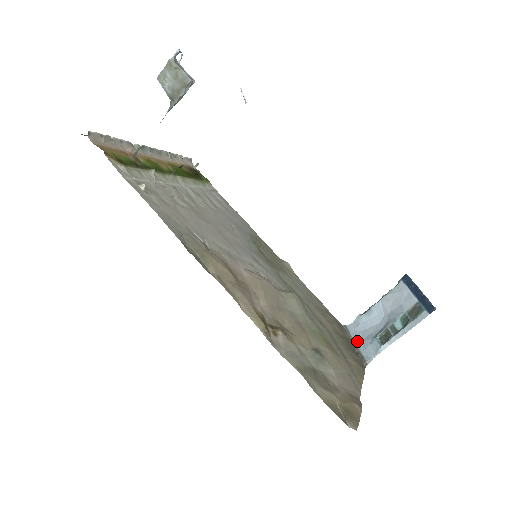
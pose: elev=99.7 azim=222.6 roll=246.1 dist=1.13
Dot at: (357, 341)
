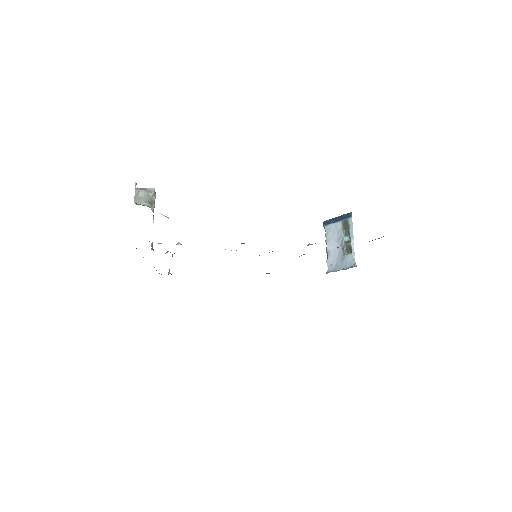
Dot at: (340, 268)
